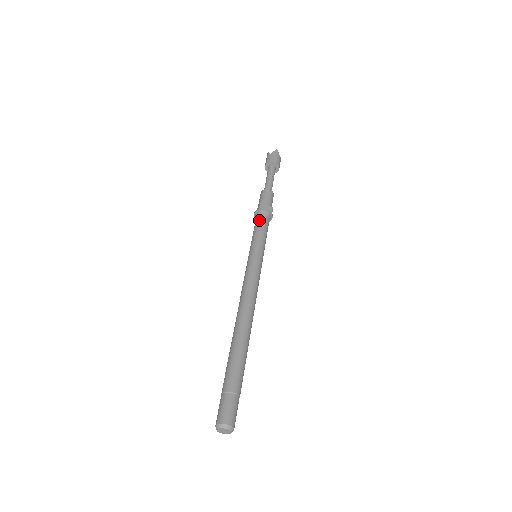
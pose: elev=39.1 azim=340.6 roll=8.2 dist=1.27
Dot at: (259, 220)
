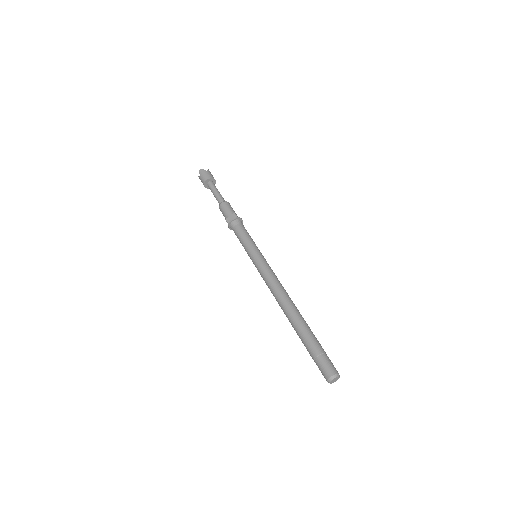
Dot at: (243, 227)
